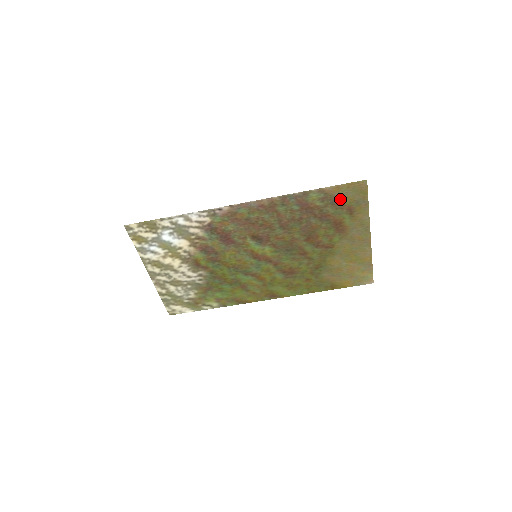
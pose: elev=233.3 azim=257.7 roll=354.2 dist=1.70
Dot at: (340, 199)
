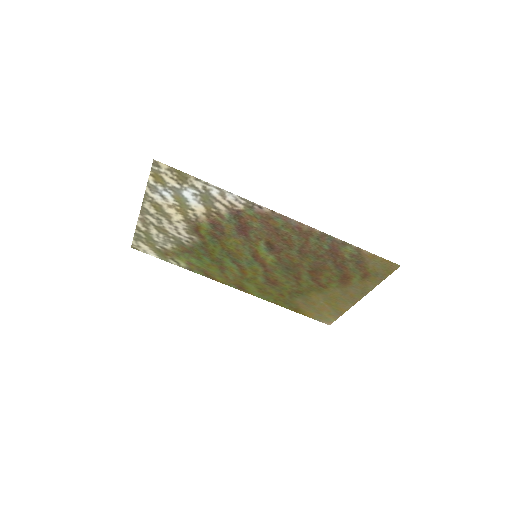
Dot at: (366, 264)
